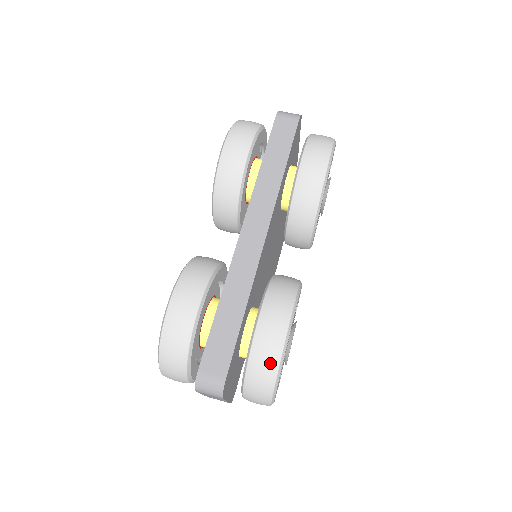
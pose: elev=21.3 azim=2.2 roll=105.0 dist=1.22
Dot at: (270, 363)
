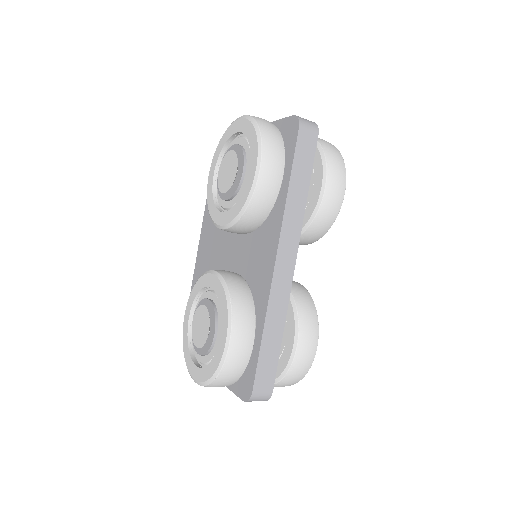
Dot at: (303, 372)
